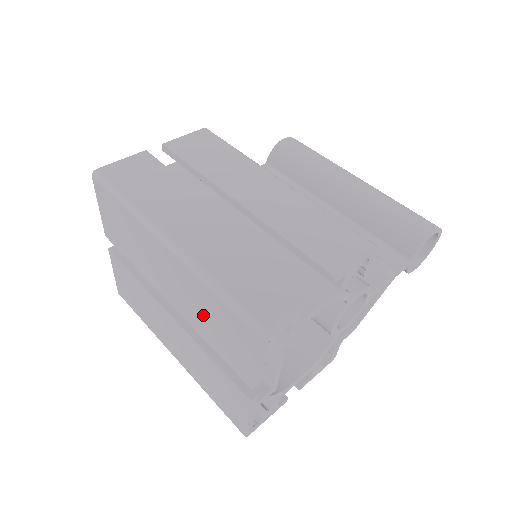
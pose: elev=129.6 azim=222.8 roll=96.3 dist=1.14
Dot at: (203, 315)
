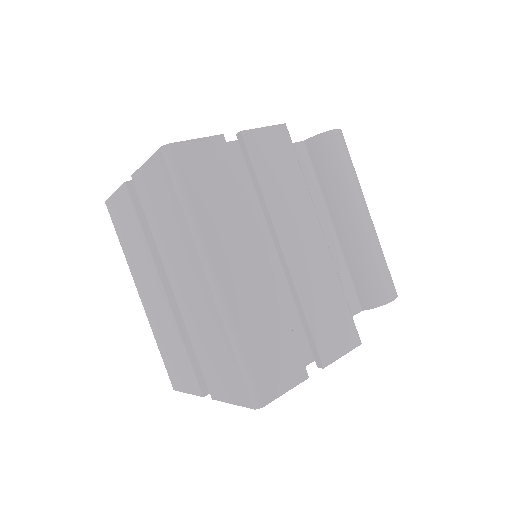
Dot at: (206, 338)
